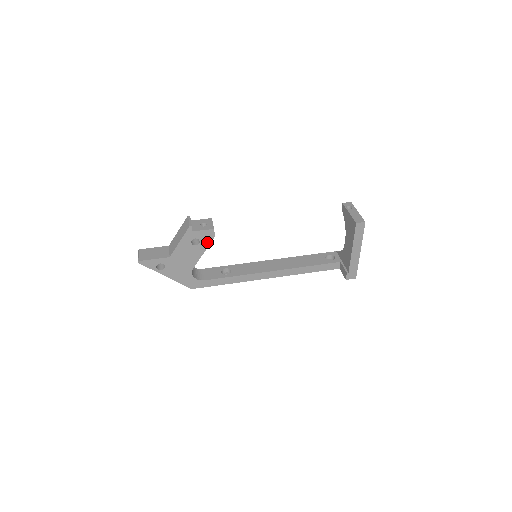
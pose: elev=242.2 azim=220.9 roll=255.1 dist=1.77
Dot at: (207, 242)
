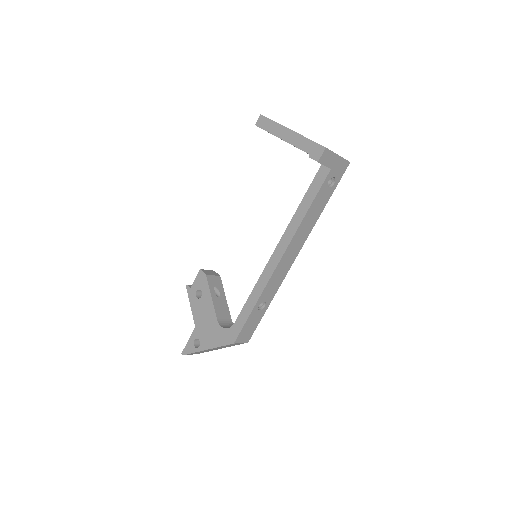
Dot at: (206, 285)
